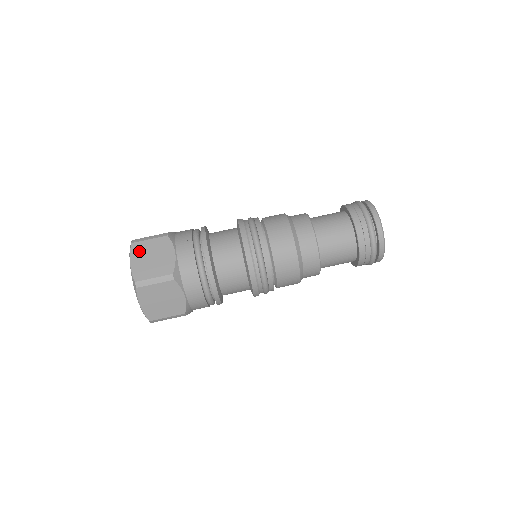
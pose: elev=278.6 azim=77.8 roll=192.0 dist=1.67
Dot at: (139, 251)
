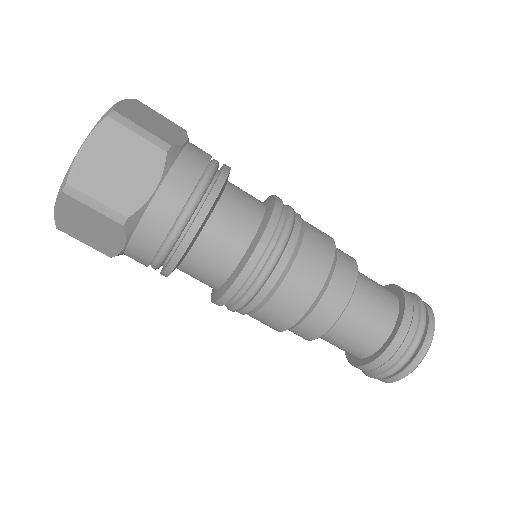
Dot at: (72, 209)
